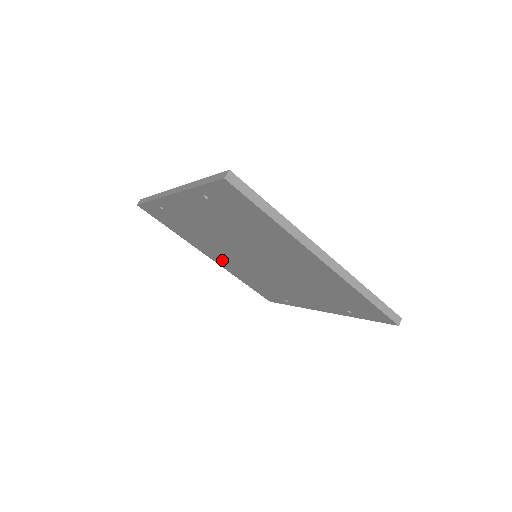
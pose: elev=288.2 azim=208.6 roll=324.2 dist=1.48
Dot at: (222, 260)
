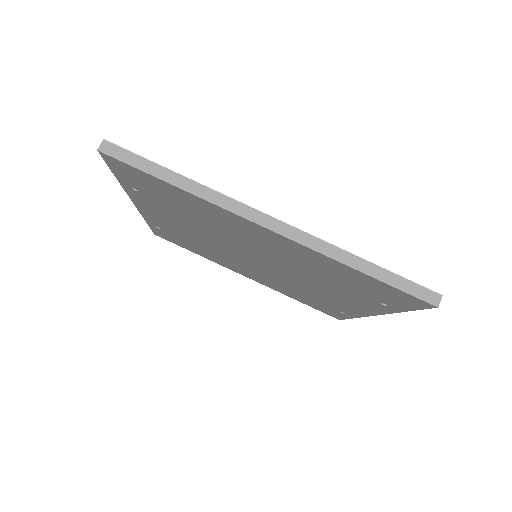
Dot at: (253, 276)
